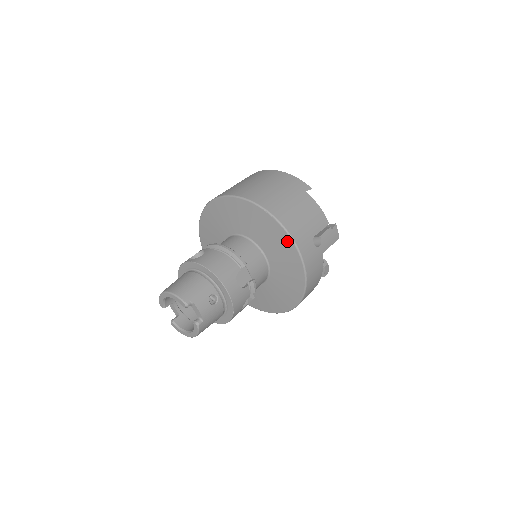
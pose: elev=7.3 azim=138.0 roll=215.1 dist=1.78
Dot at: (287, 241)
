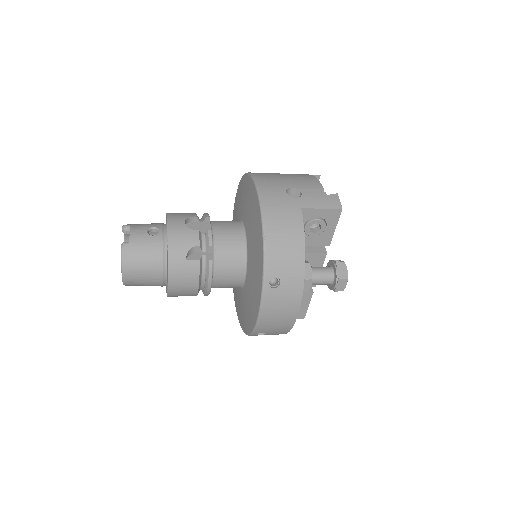
Dot at: (252, 187)
